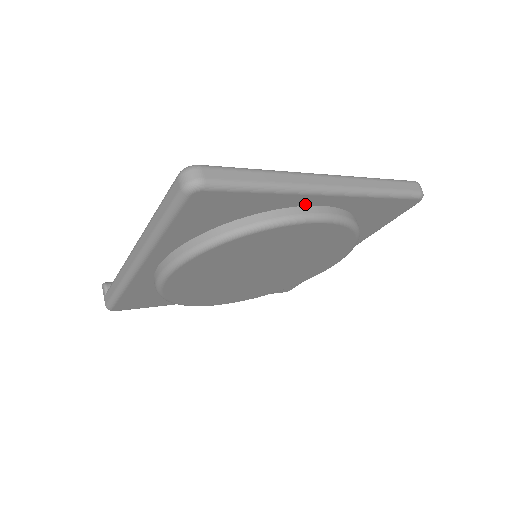
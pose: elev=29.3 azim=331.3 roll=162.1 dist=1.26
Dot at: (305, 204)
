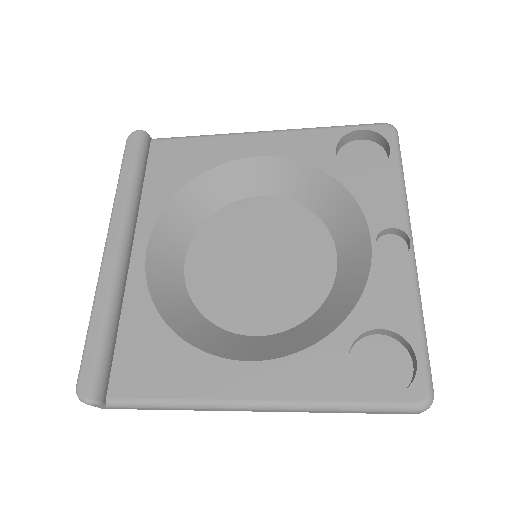
Dot at: occluded
